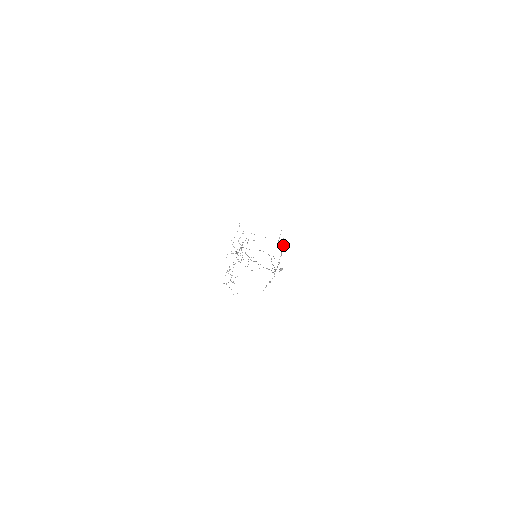
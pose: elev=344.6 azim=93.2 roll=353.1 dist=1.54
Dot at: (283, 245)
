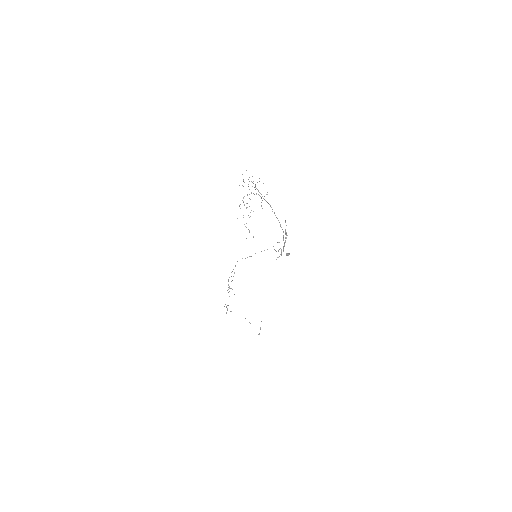
Dot at: occluded
